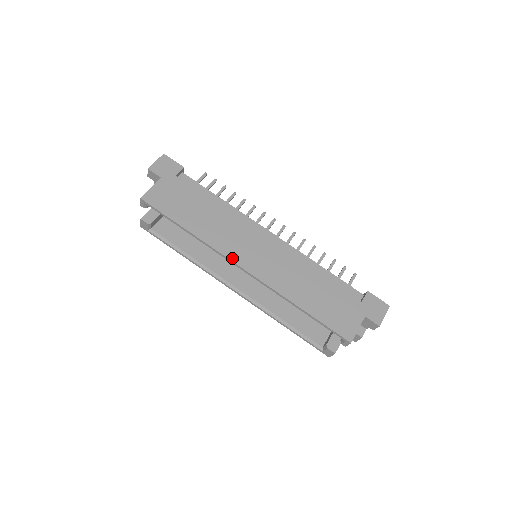
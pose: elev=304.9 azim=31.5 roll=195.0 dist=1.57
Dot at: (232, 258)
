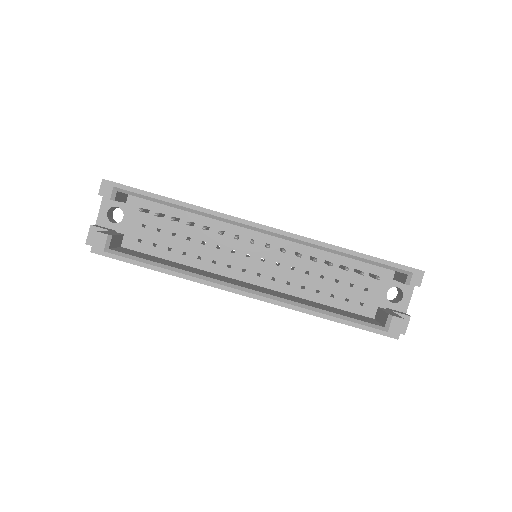
Dot at: (247, 220)
